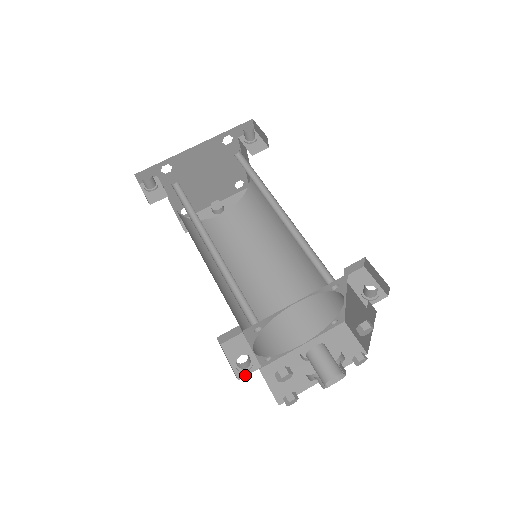
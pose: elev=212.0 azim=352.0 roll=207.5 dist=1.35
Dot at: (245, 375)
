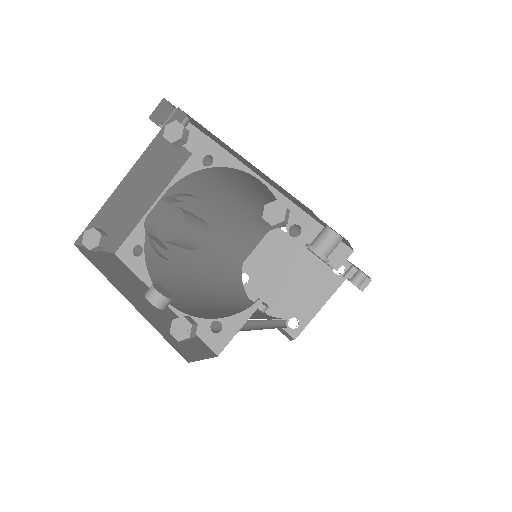
Dot at: occluded
